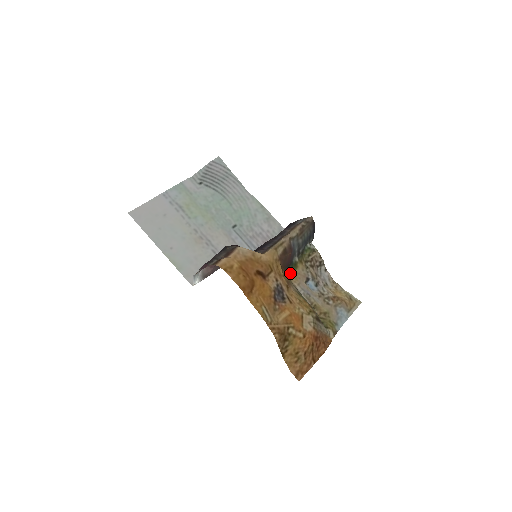
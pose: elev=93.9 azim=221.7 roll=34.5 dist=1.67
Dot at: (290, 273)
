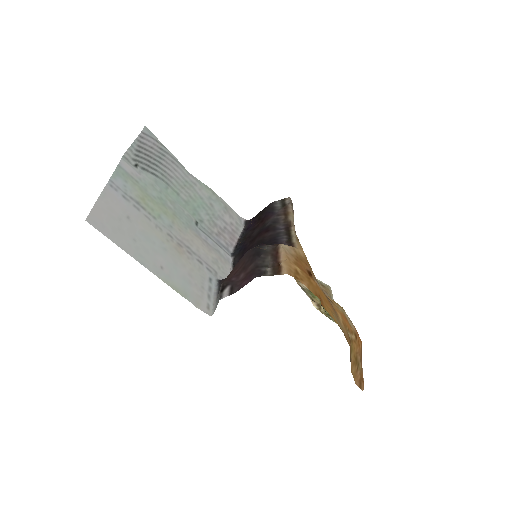
Dot at: occluded
